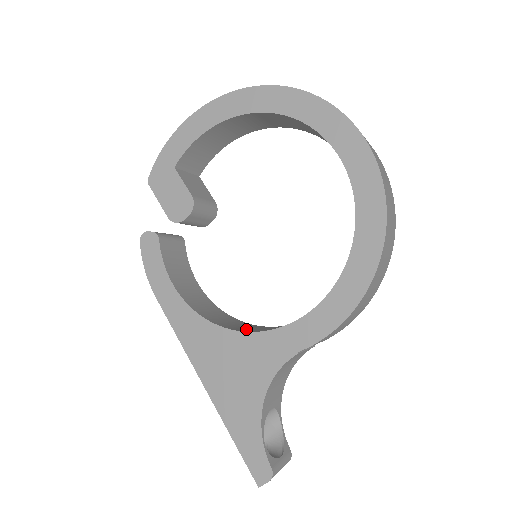
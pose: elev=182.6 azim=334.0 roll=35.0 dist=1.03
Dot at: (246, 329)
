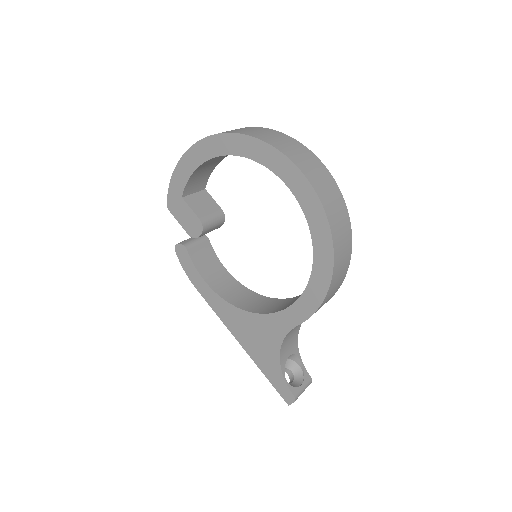
Dot at: (260, 308)
